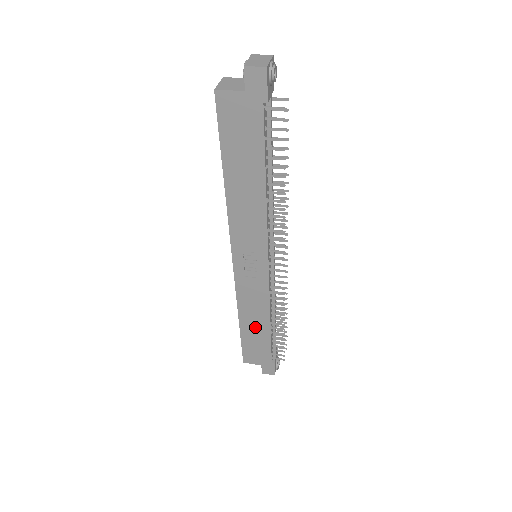
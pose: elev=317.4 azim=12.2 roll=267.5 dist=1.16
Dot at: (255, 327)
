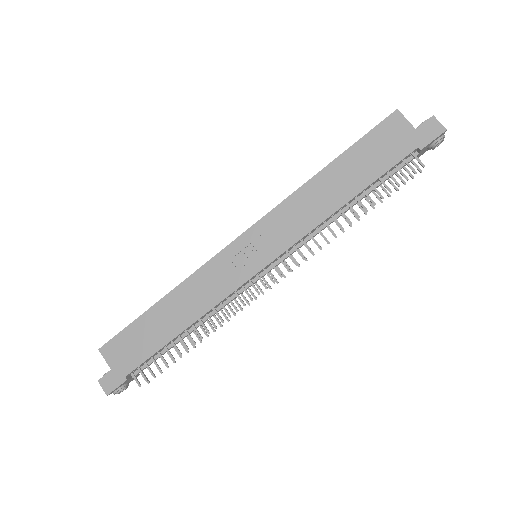
Dot at: (168, 319)
